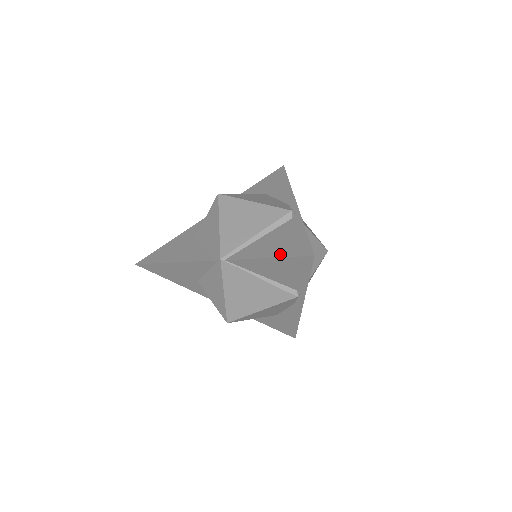
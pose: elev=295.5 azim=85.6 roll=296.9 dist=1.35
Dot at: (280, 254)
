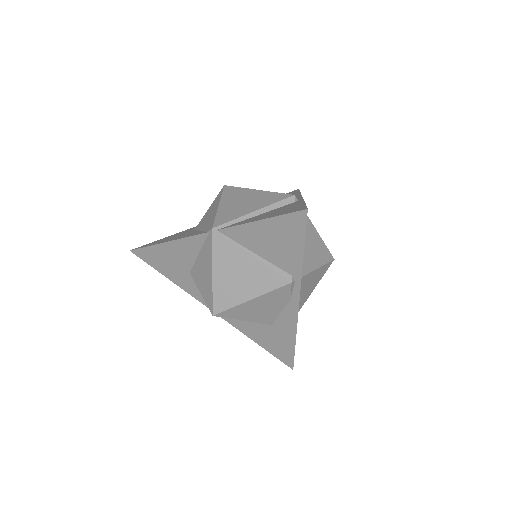
Dot at: (273, 216)
